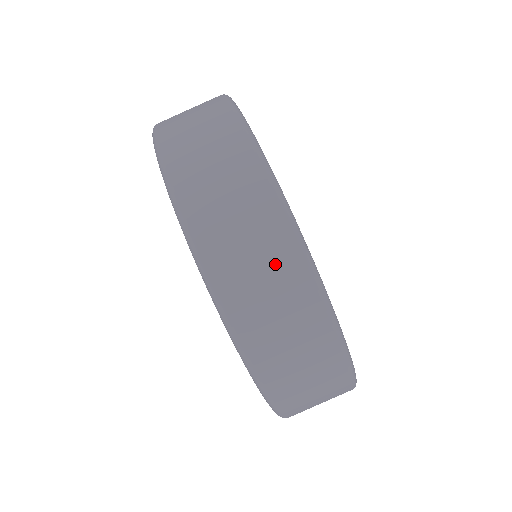
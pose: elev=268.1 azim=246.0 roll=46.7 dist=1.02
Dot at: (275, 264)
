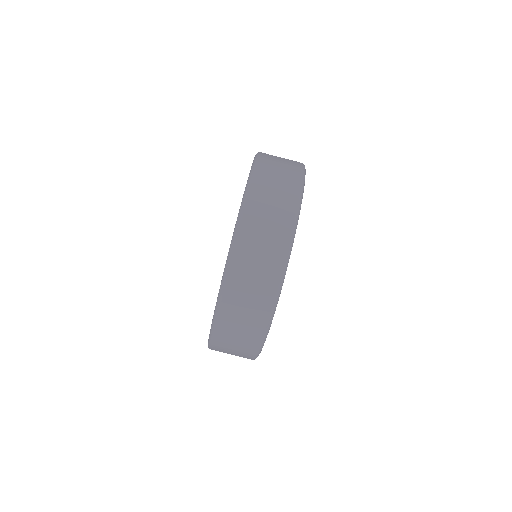
Dot at: (288, 172)
